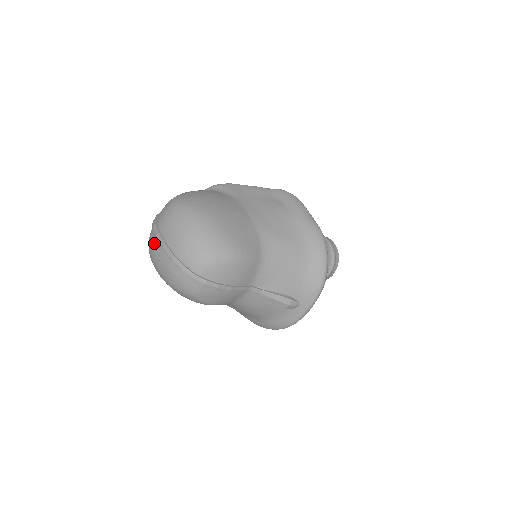
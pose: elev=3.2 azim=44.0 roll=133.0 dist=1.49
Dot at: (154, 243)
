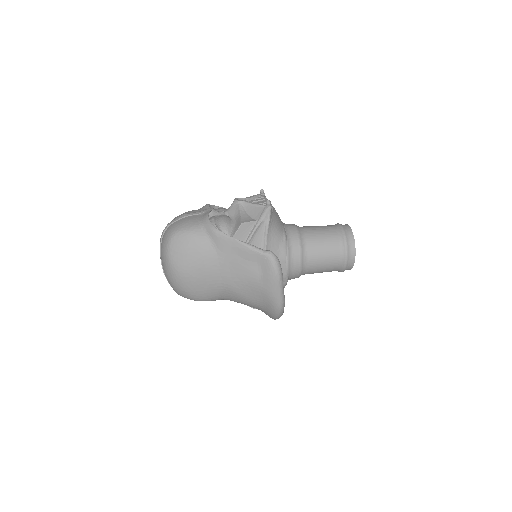
Dot at: occluded
